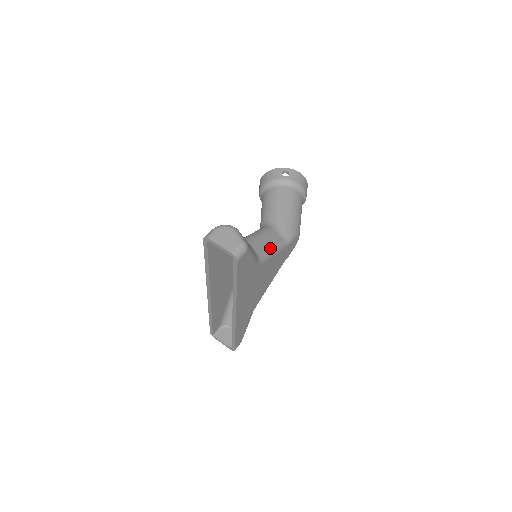
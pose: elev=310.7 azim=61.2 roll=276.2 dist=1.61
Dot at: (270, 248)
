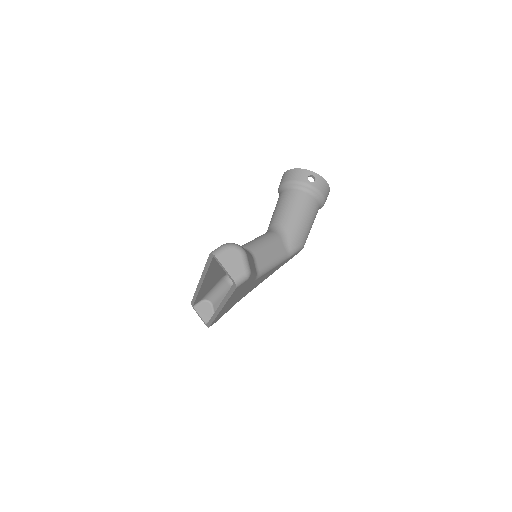
Dot at: (272, 262)
